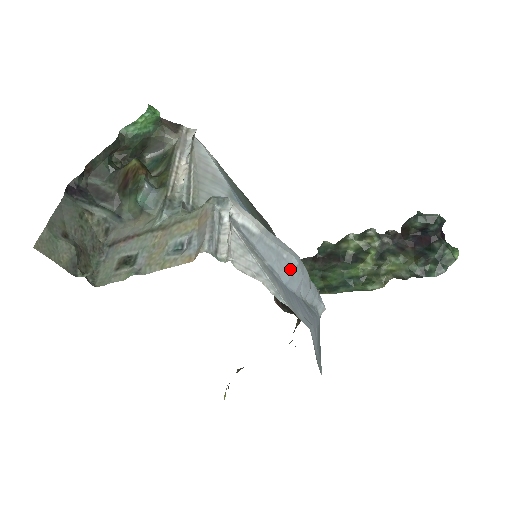
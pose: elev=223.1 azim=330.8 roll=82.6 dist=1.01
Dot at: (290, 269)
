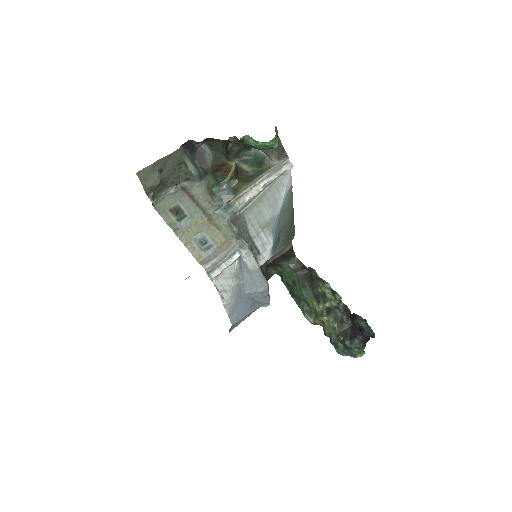
Dot at: (256, 290)
